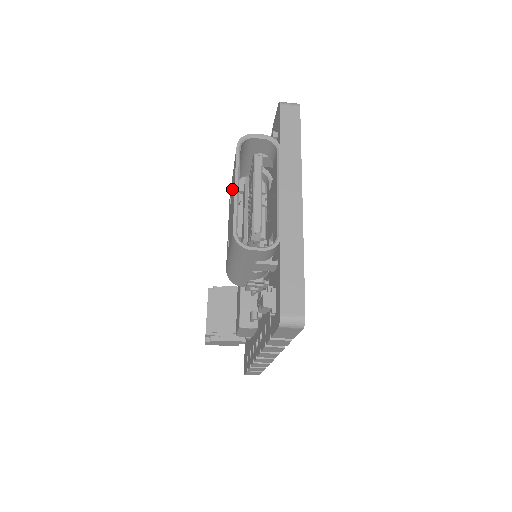
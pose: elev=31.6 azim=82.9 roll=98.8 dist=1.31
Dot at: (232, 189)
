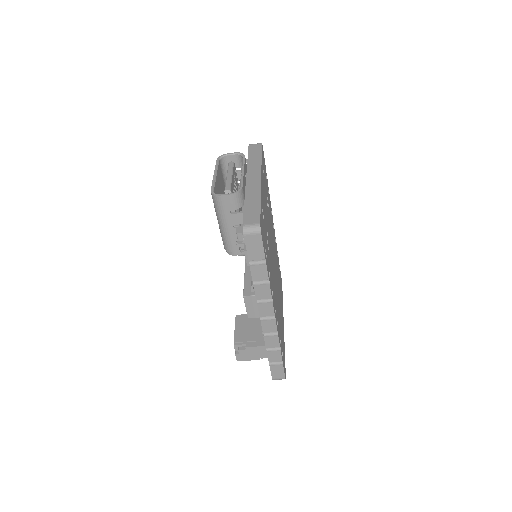
Dot at: occluded
